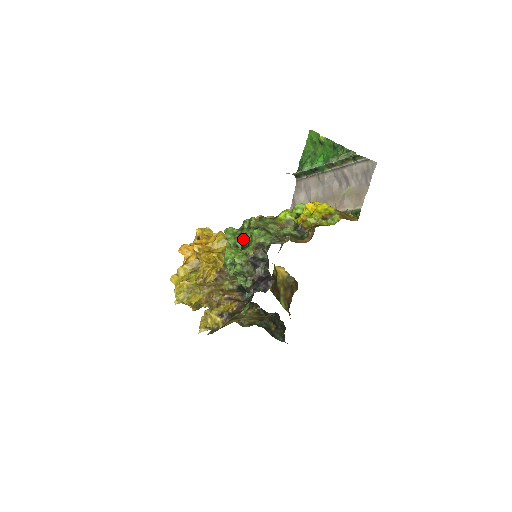
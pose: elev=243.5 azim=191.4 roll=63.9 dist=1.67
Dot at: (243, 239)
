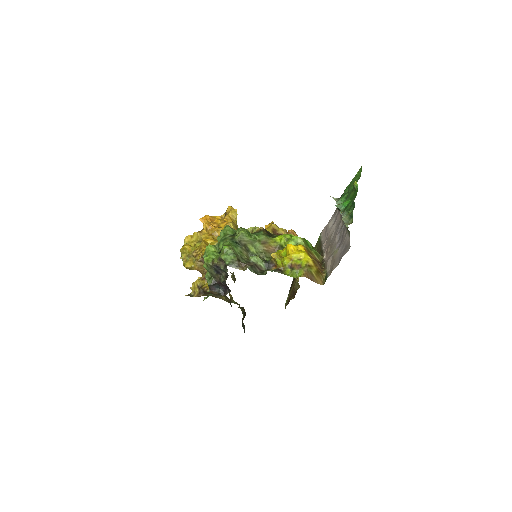
Dot at: occluded
